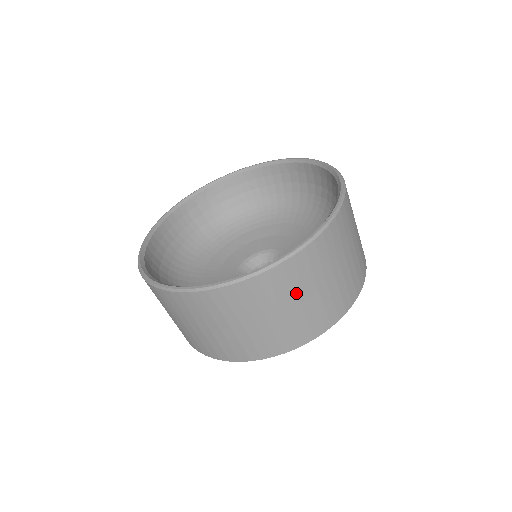
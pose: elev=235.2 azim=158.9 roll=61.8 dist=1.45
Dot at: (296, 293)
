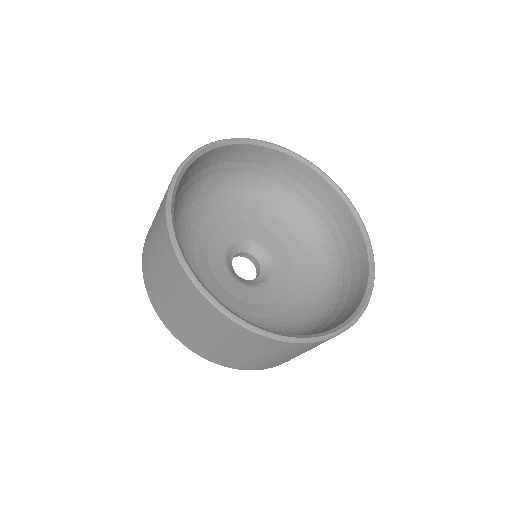
Dot at: (242, 347)
